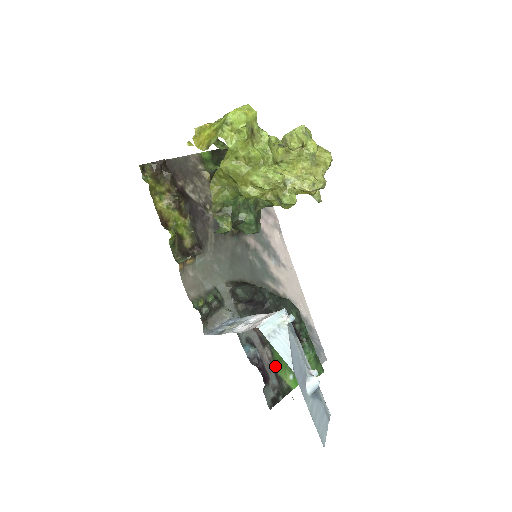
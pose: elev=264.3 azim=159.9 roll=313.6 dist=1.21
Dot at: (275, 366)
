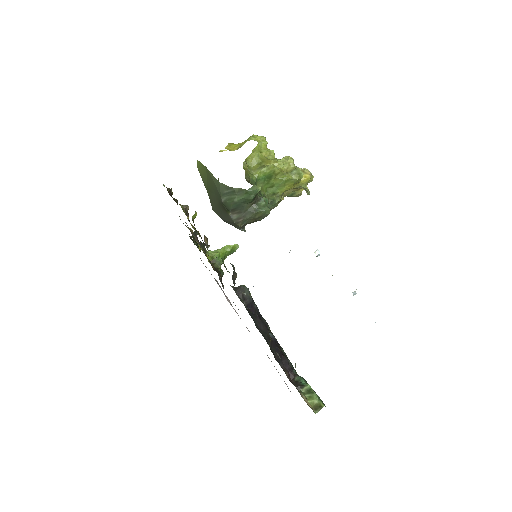
Dot at: occluded
